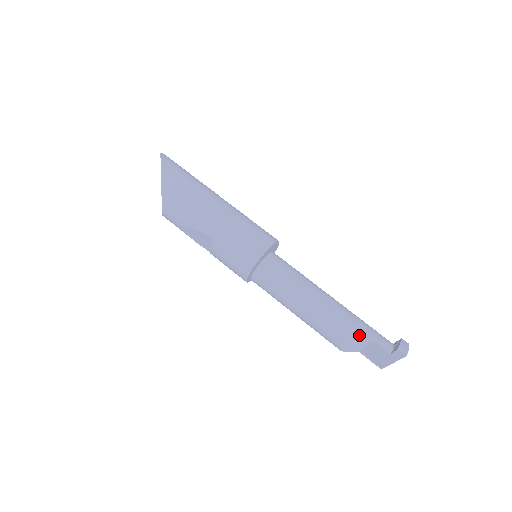
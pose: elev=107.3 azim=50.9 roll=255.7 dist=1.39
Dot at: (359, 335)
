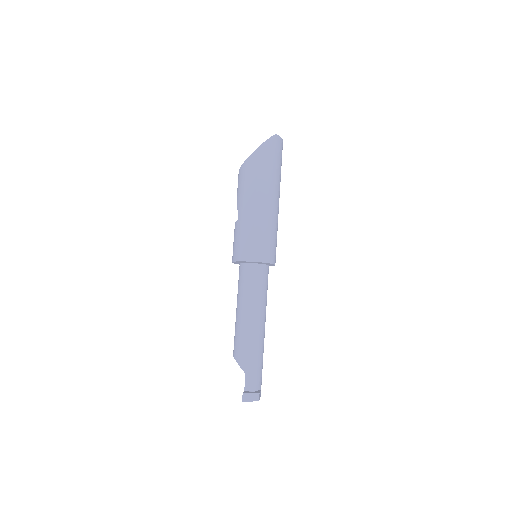
Dot at: (243, 362)
